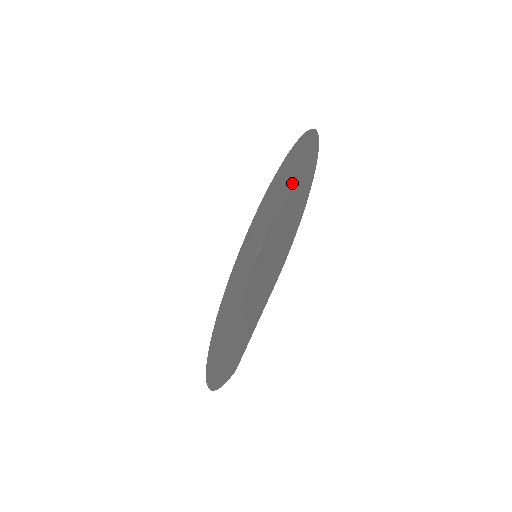
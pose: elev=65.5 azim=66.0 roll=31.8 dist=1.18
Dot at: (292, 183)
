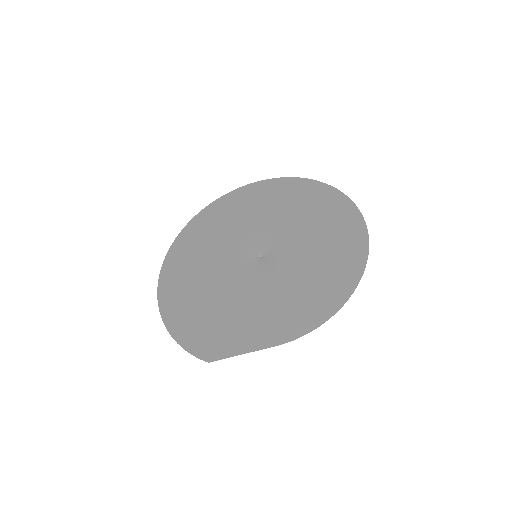
Dot at: (324, 251)
